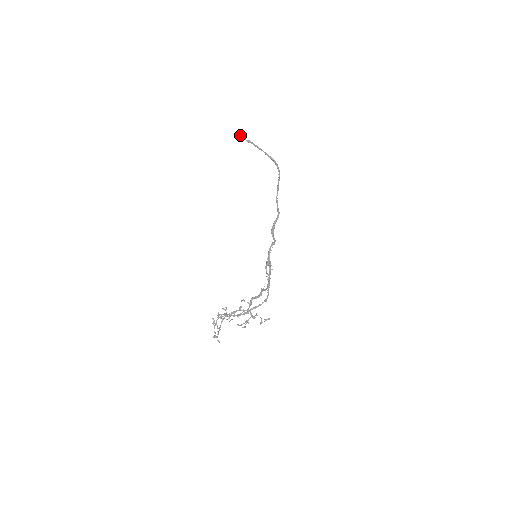
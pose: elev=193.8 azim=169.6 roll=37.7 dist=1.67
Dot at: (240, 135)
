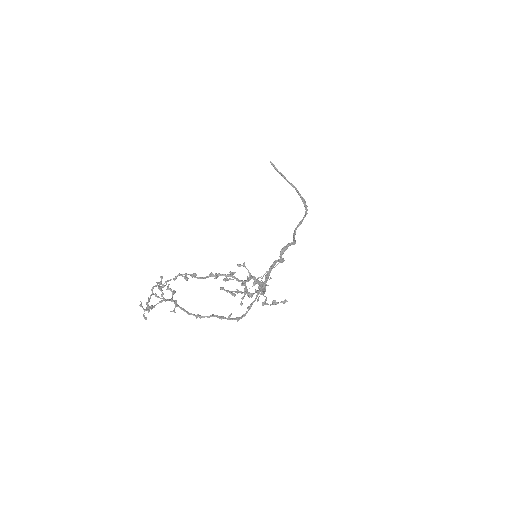
Dot at: occluded
